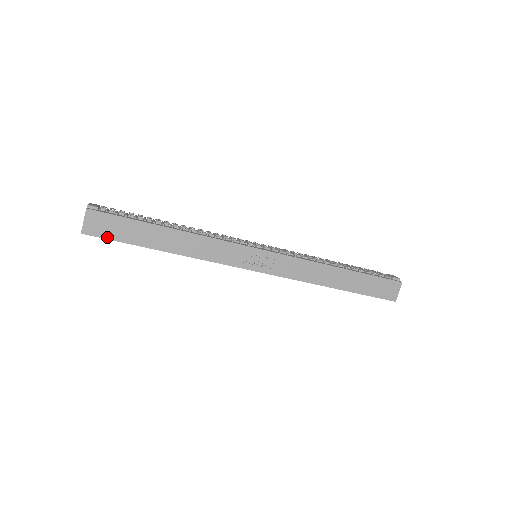
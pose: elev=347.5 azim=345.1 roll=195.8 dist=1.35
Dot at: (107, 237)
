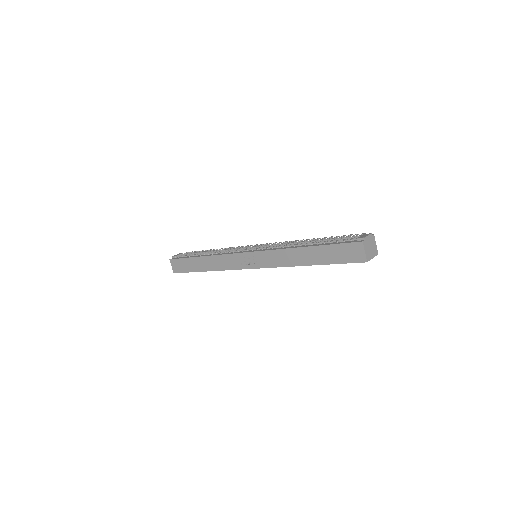
Dot at: (182, 272)
